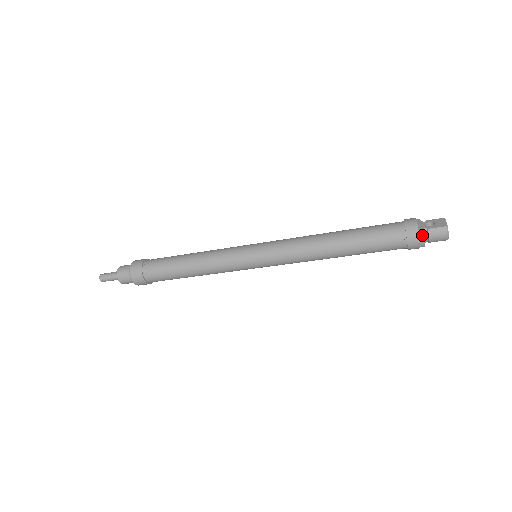
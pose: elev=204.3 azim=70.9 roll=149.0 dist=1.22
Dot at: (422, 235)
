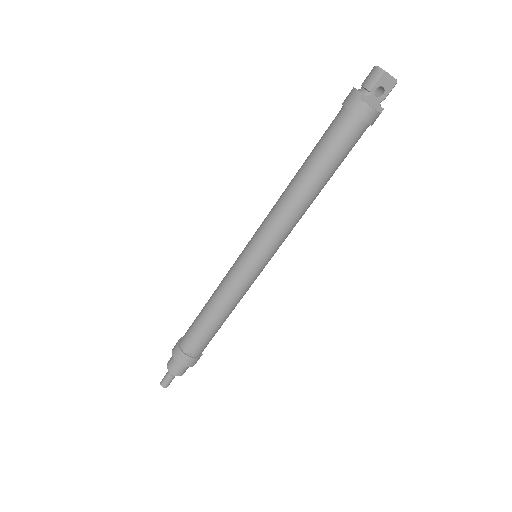
Dot at: (352, 89)
